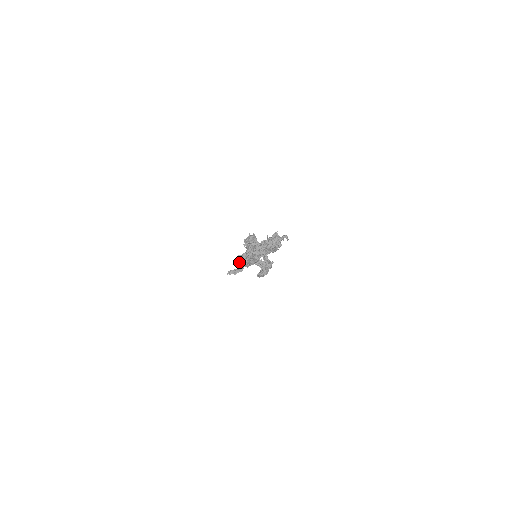
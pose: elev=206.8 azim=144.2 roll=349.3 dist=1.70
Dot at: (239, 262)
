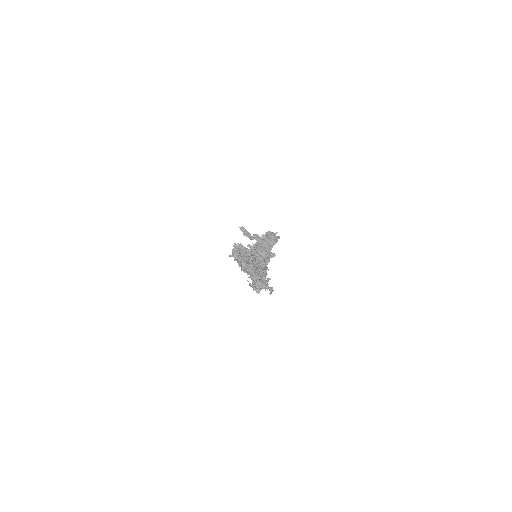
Dot at: (233, 249)
